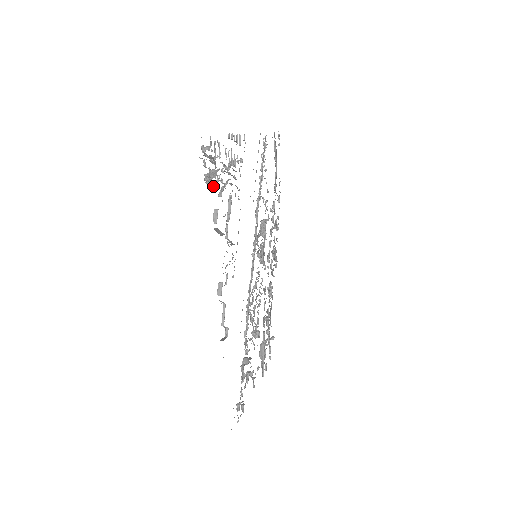
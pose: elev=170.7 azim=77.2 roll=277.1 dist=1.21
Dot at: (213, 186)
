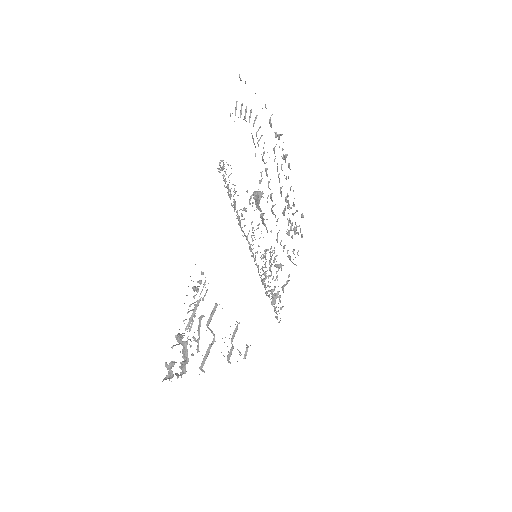
Dot at: occluded
